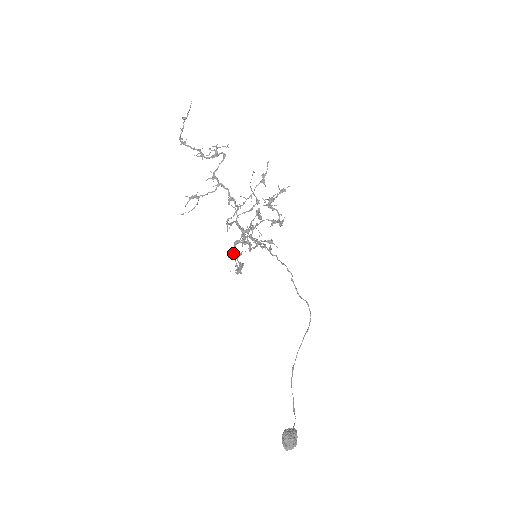
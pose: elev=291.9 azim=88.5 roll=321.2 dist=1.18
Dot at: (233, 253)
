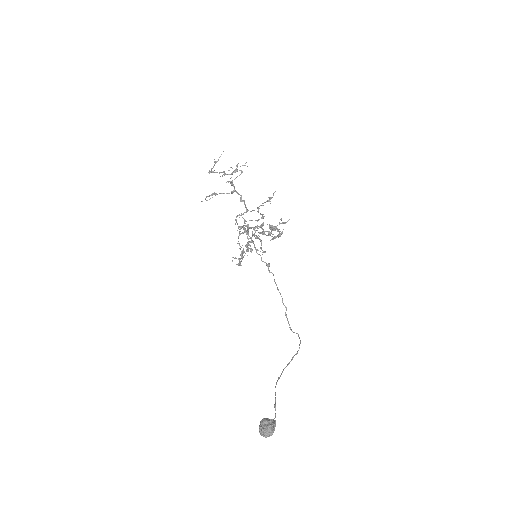
Dot at: occluded
